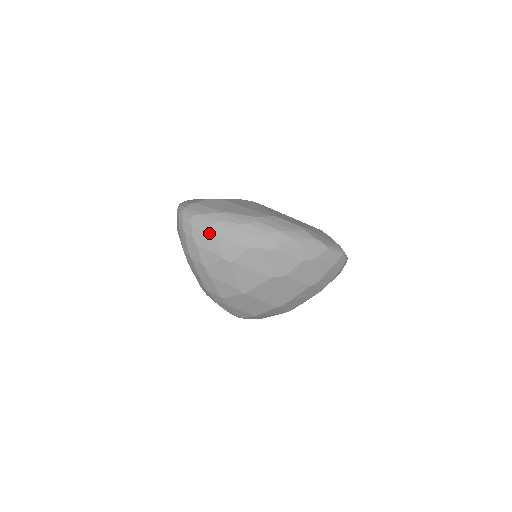
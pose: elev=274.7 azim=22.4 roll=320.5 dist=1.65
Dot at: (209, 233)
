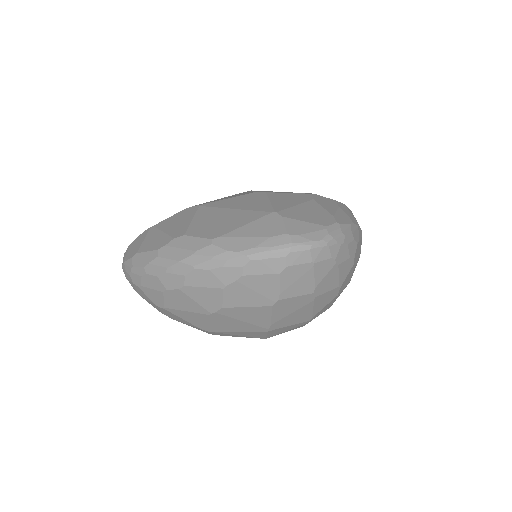
Dot at: (133, 283)
